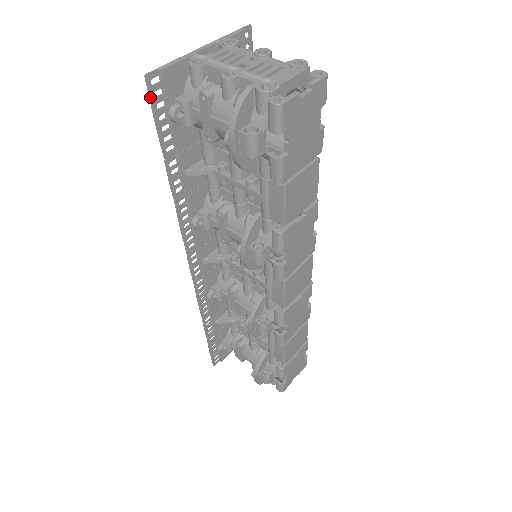
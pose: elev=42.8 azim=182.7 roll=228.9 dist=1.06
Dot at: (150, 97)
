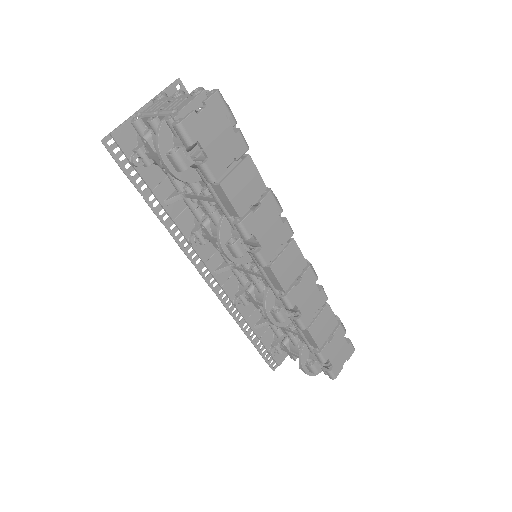
Dot at: (111, 155)
